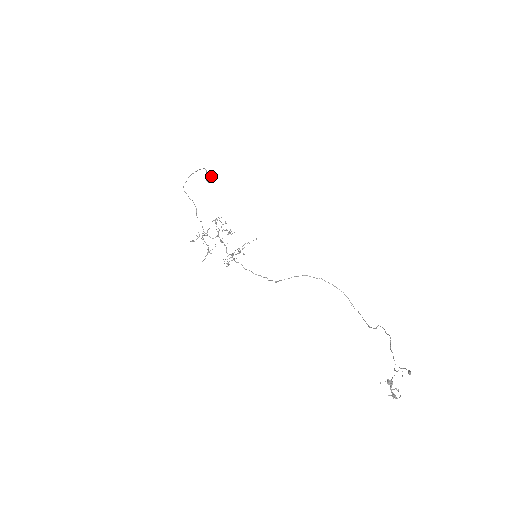
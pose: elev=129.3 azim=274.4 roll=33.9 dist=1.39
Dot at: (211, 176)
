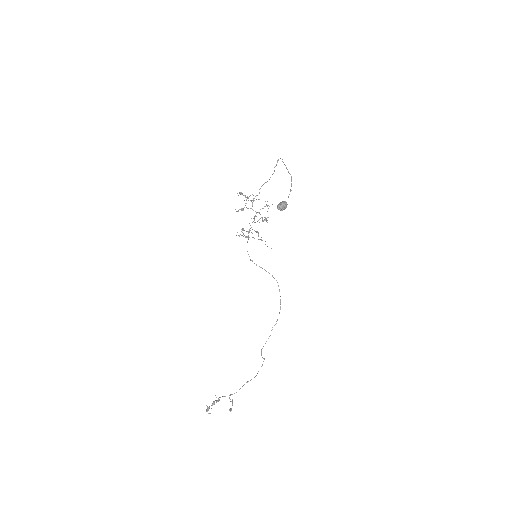
Dot at: (282, 209)
